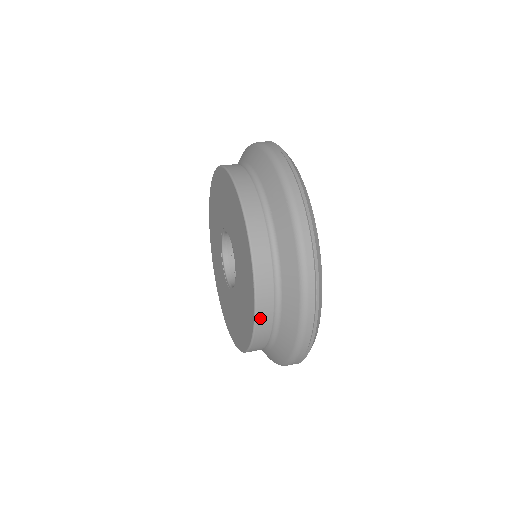
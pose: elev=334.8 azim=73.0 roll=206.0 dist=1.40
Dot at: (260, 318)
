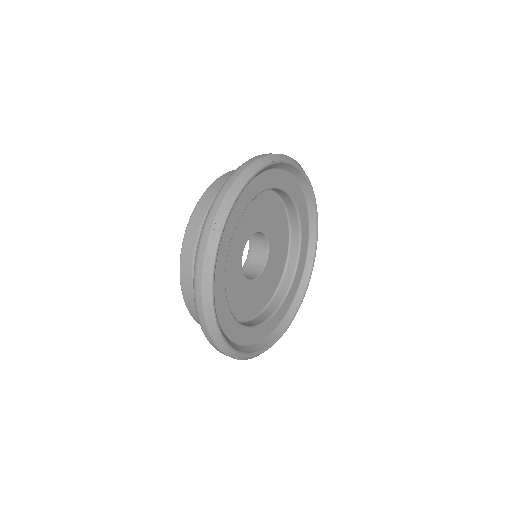
Dot at: (195, 317)
